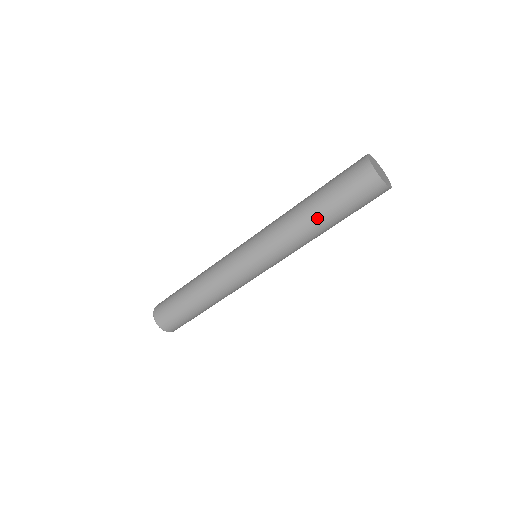
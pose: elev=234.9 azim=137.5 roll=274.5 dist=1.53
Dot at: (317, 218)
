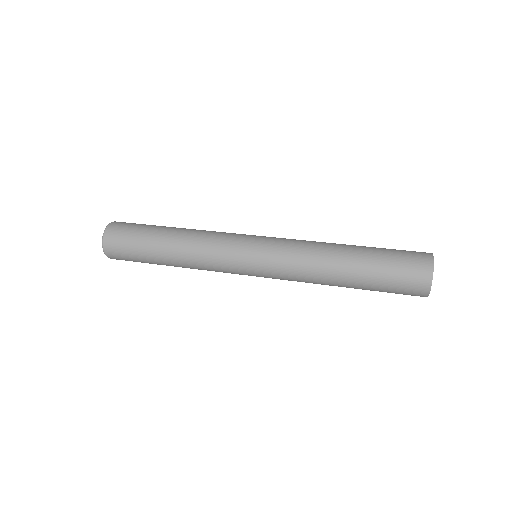
Dot at: (349, 262)
